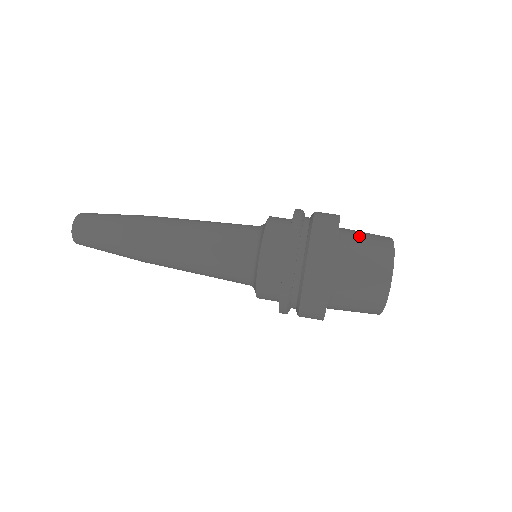
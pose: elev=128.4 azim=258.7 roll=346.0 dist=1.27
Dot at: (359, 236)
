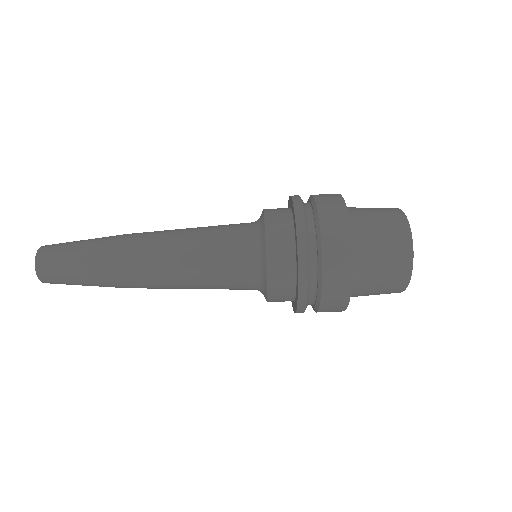
Dot at: (367, 213)
